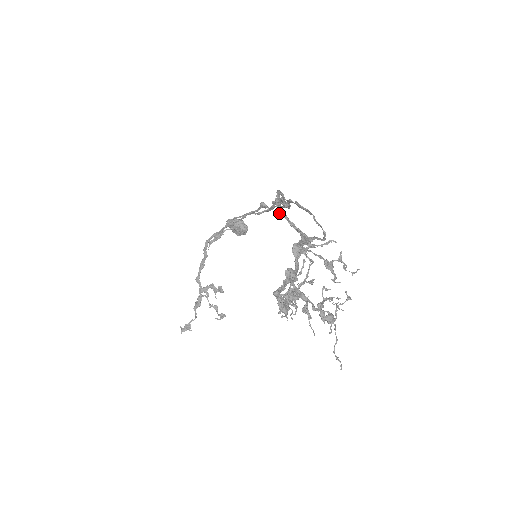
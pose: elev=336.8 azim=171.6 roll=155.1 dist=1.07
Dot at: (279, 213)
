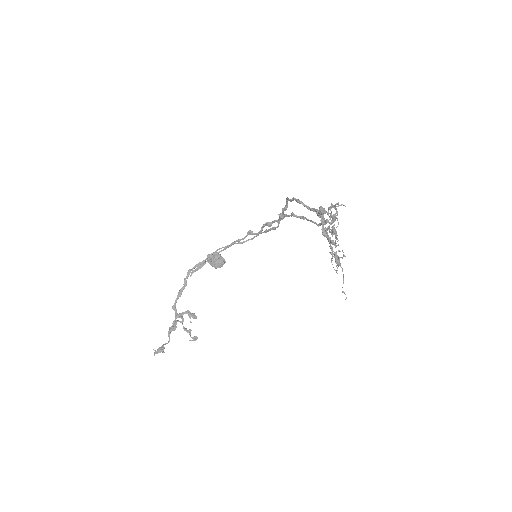
Dot at: (298, 201)
